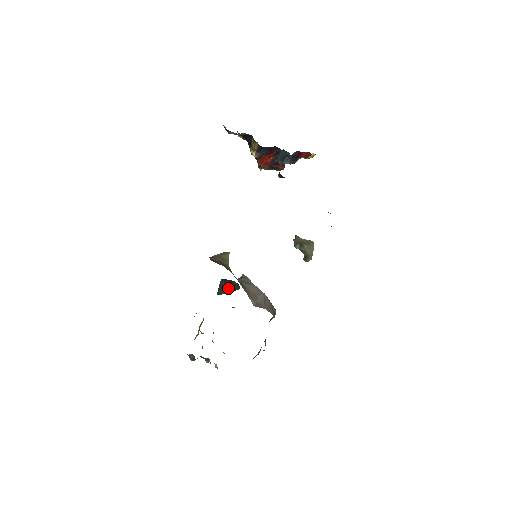
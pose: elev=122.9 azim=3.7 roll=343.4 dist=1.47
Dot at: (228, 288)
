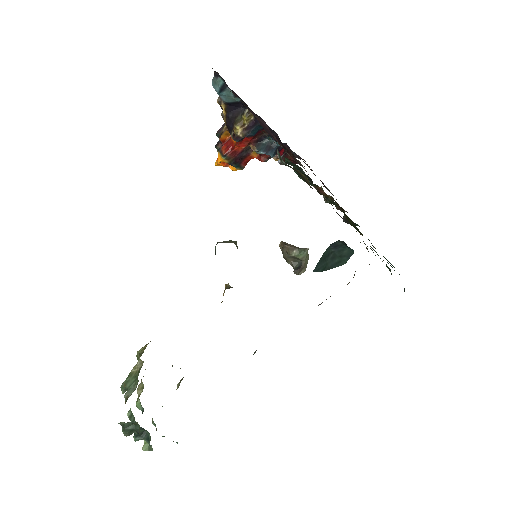
Dot at: (330, 261)
